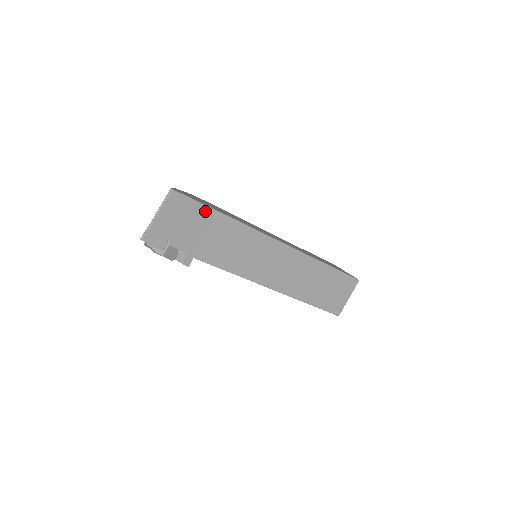
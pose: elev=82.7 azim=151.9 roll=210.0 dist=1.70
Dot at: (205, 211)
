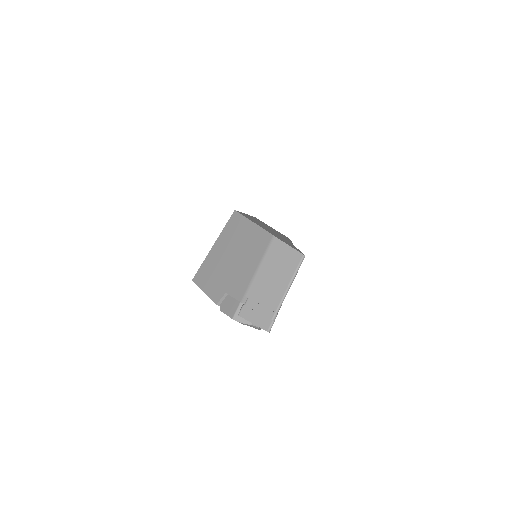
Dot at: occluded
